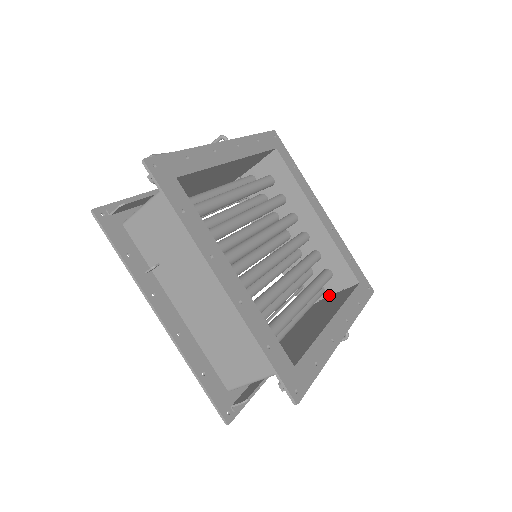
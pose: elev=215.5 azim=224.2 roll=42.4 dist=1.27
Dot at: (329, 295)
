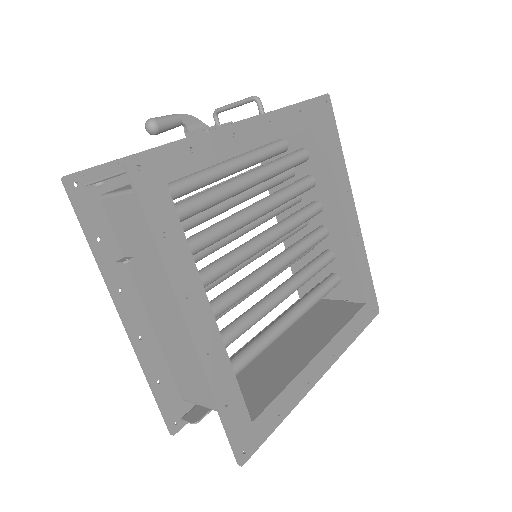
Dot at: (330, 298)
